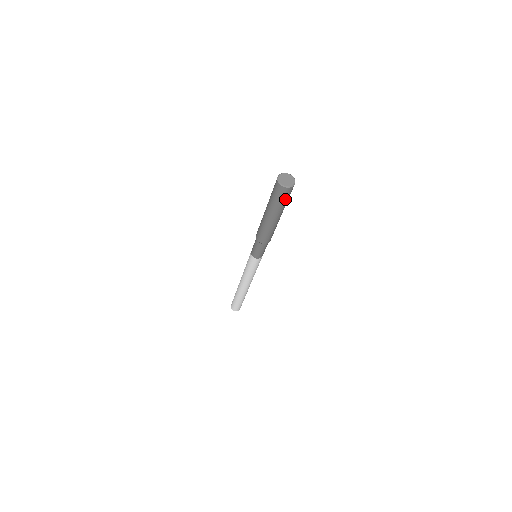
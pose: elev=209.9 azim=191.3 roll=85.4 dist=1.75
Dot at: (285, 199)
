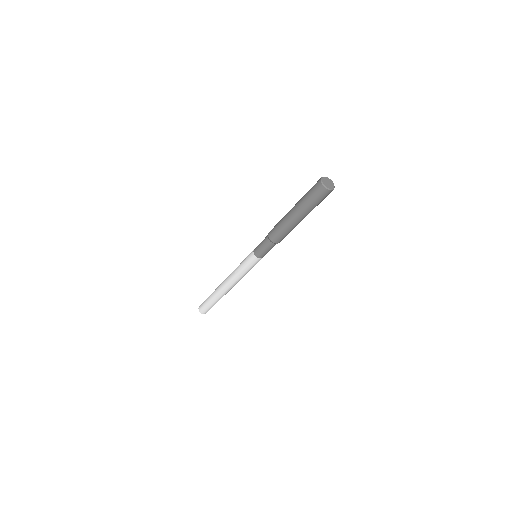
Dot at: (317, 200)
